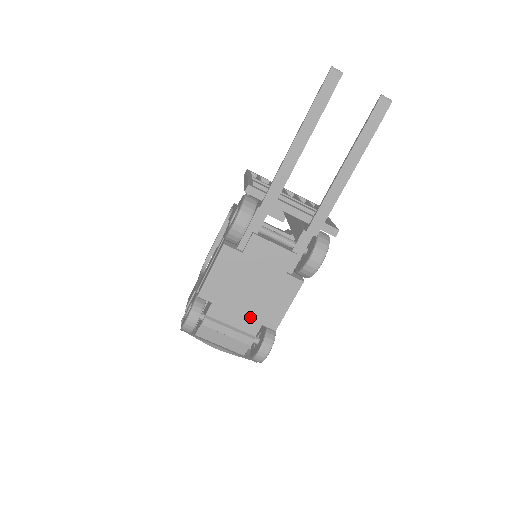
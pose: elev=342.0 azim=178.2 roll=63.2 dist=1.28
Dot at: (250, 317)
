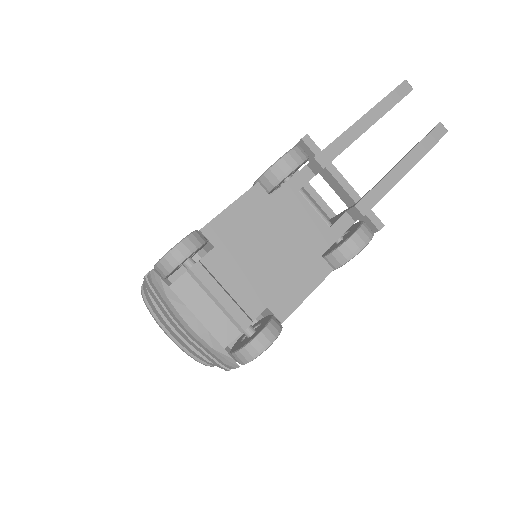
Dot at: (256, 289)
